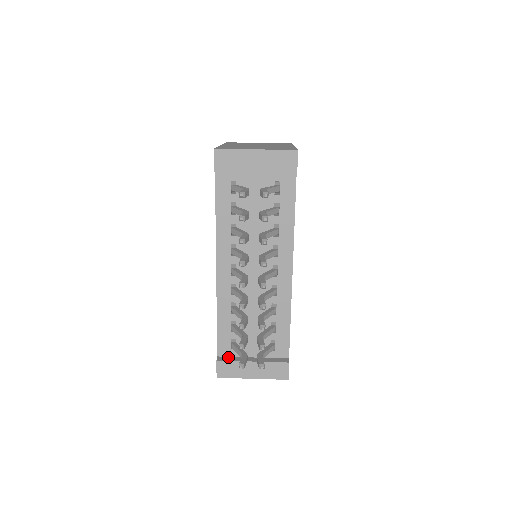
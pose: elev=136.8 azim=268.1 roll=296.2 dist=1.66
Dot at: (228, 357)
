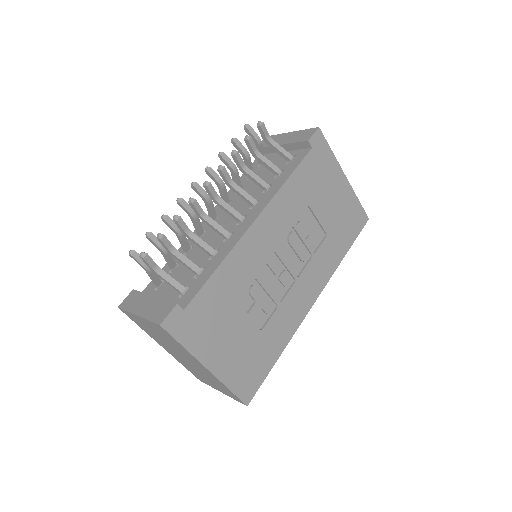
Dot at: occluded
